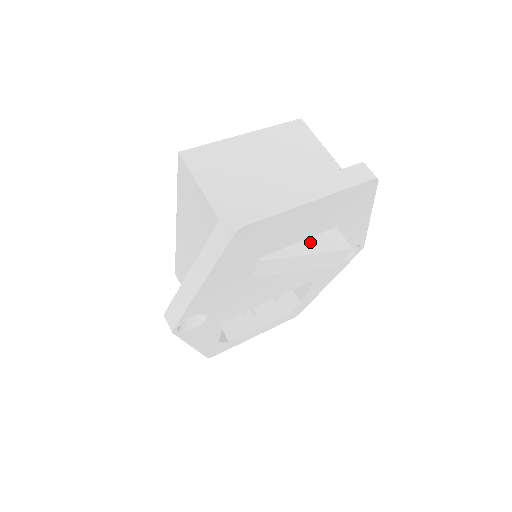
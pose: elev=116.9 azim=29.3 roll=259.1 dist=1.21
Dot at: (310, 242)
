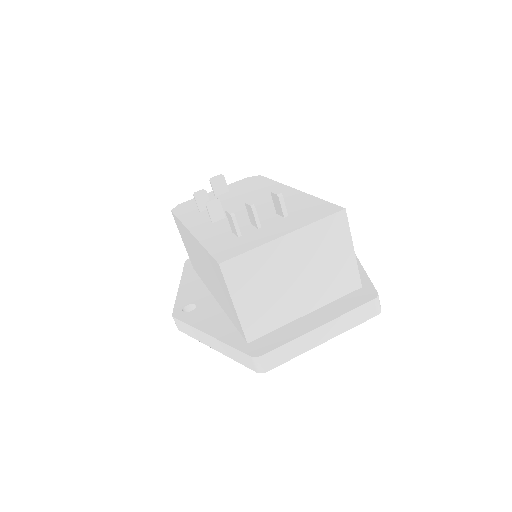
Dot at: occluded
